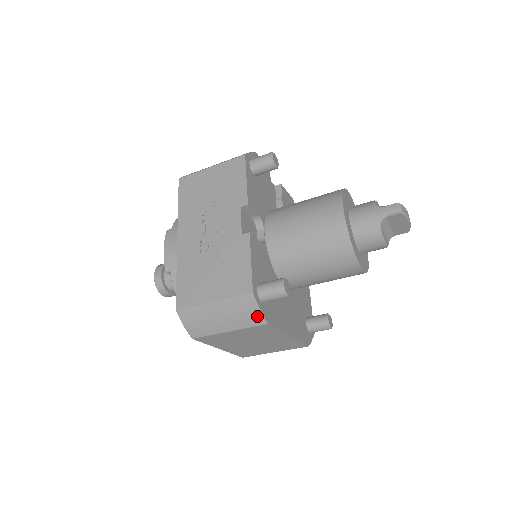
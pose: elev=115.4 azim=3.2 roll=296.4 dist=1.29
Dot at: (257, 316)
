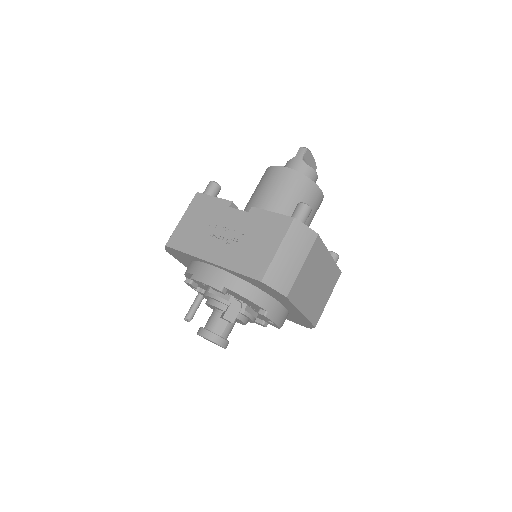
Dot at: (309, 233)
